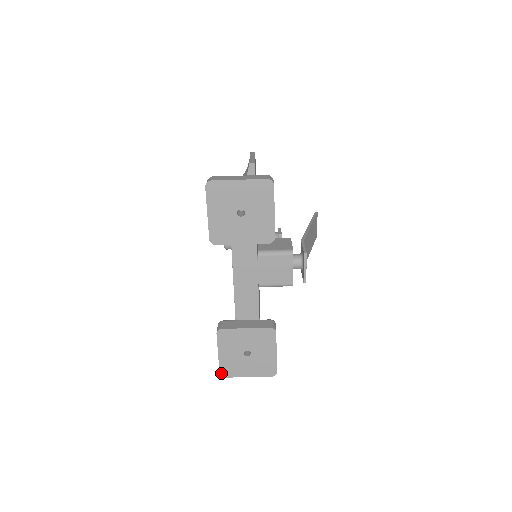
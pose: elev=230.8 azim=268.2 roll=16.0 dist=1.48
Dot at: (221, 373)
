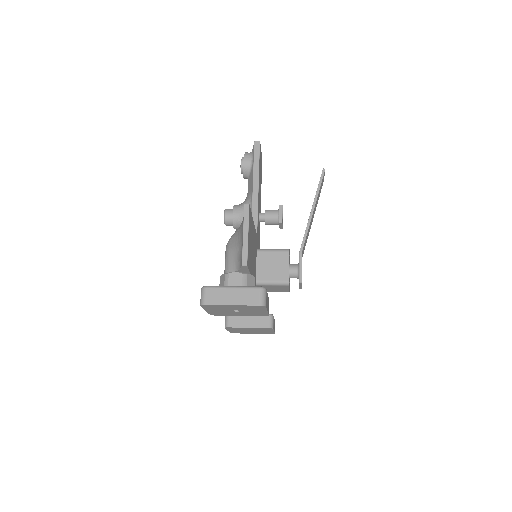
Dot at: occluded
